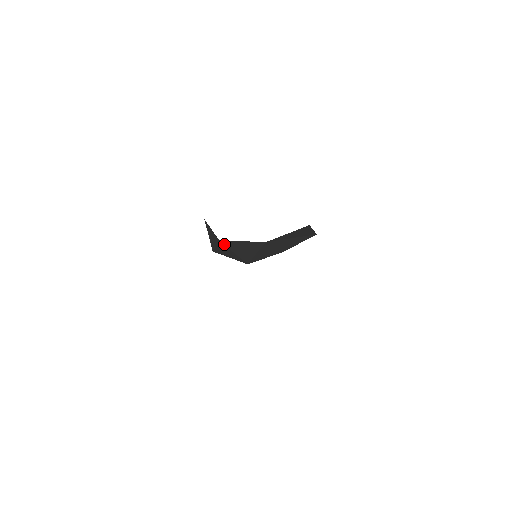
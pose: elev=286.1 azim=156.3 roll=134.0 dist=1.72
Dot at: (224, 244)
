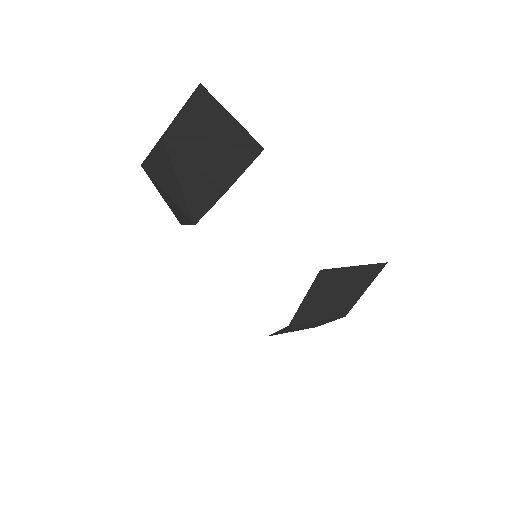
Dot at: (150, 175)
